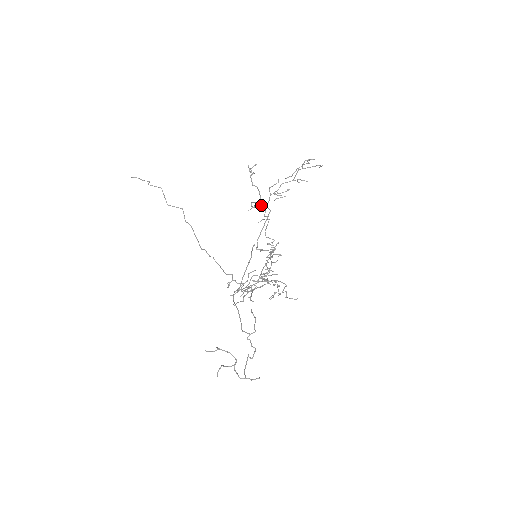
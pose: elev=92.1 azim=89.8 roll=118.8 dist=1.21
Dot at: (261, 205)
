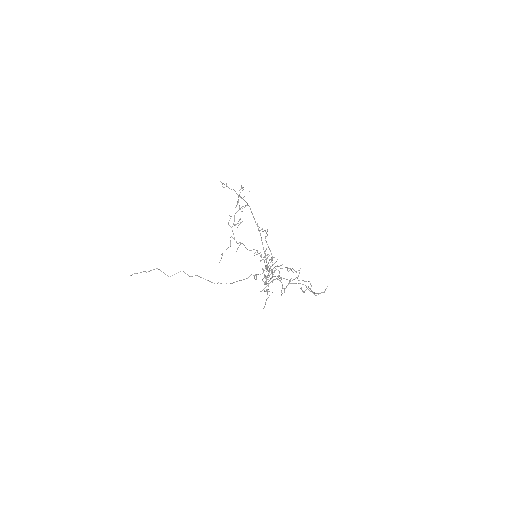
Dot at: (227, 248)
